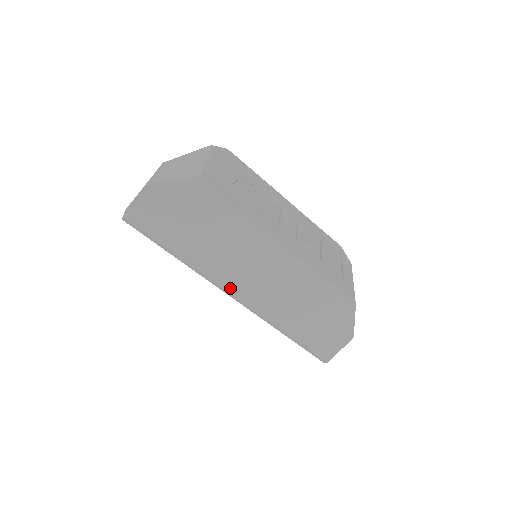
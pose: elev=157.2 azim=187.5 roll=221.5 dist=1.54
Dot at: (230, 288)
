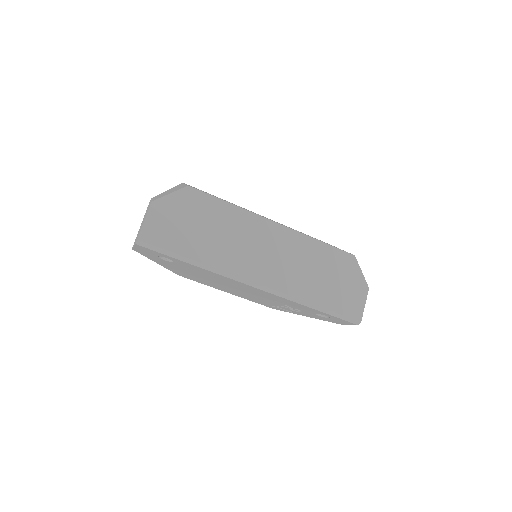
Dot at: (250, 276)
